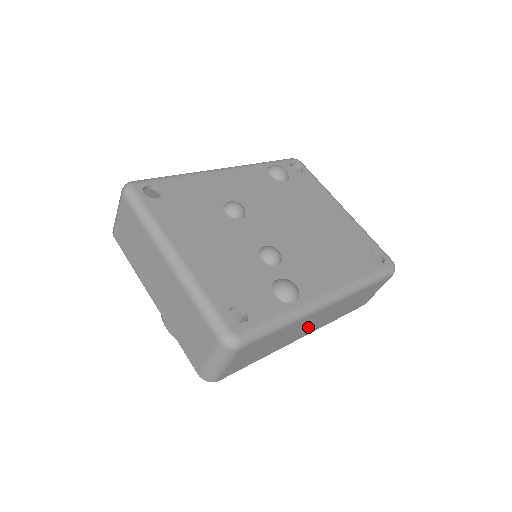
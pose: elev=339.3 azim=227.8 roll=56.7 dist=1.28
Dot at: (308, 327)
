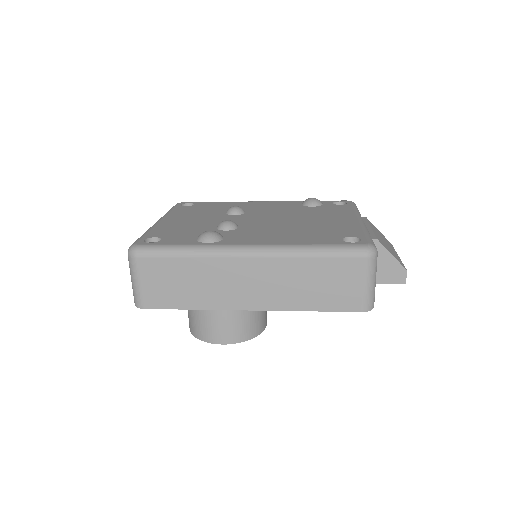
Dot at: (243, 289)
